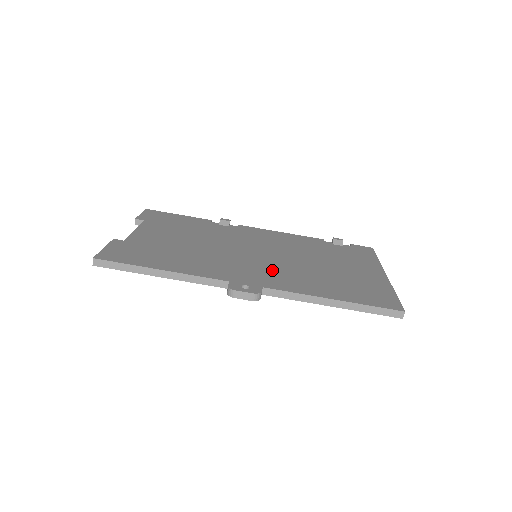
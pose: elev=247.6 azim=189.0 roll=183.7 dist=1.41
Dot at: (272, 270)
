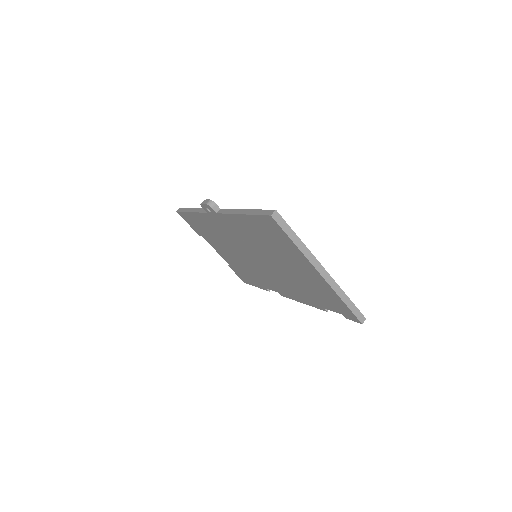
Dot at: occluded
